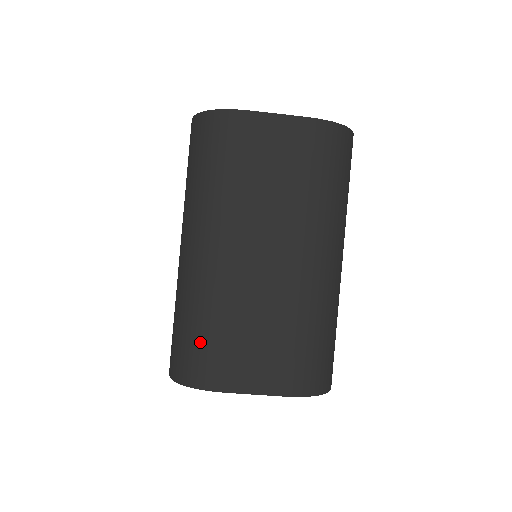
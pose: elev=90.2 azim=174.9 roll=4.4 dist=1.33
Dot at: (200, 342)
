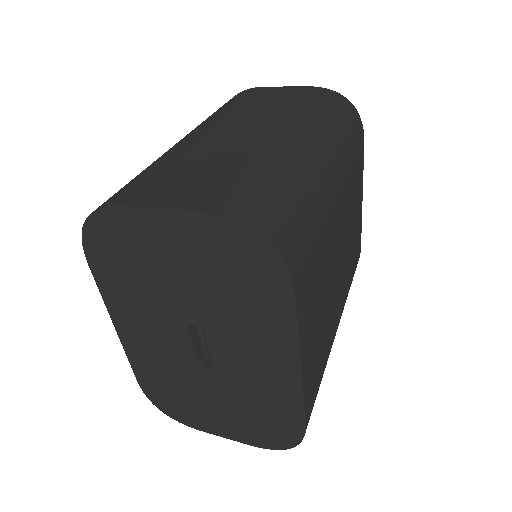
Dot at: (133, 180)
